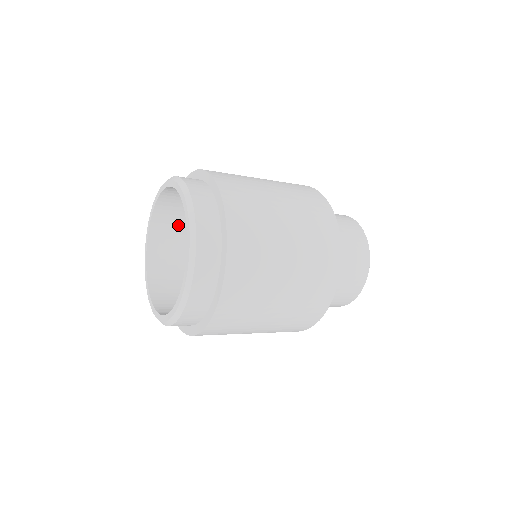
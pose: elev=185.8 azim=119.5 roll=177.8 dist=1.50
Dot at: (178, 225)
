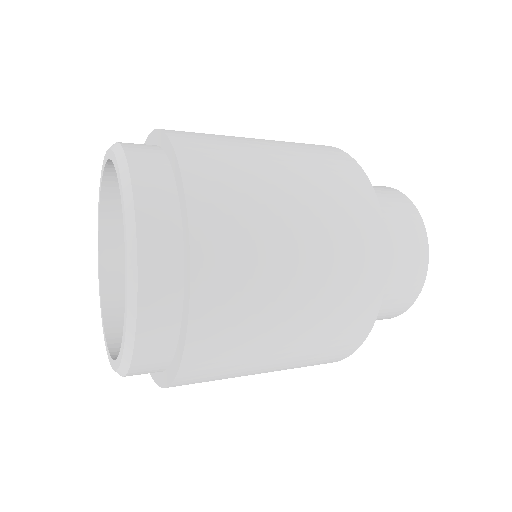
Dot at: occluded
